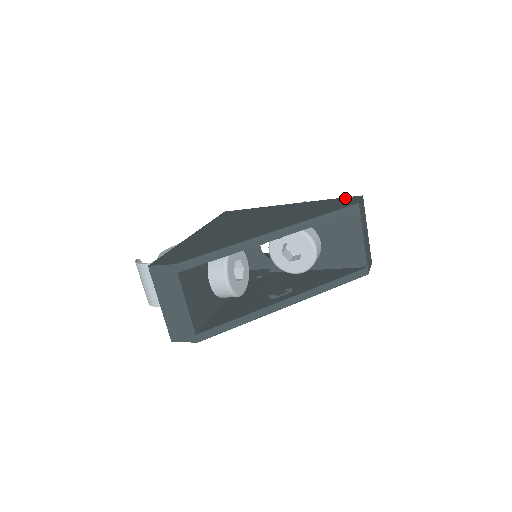
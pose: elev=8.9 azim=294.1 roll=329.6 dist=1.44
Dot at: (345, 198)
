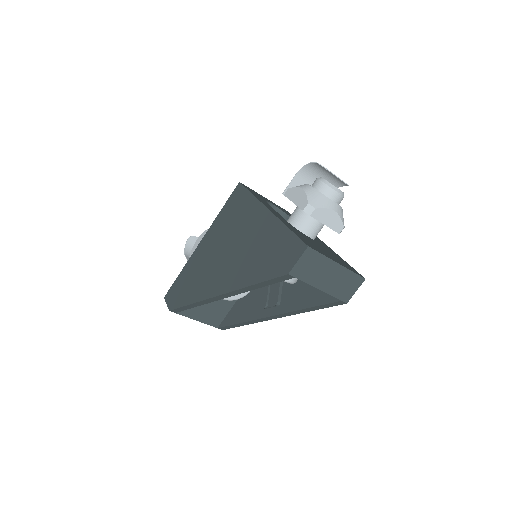
Dot at: (295, 241)
